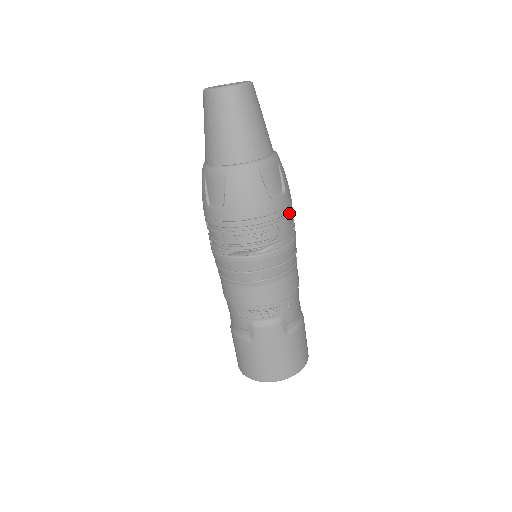
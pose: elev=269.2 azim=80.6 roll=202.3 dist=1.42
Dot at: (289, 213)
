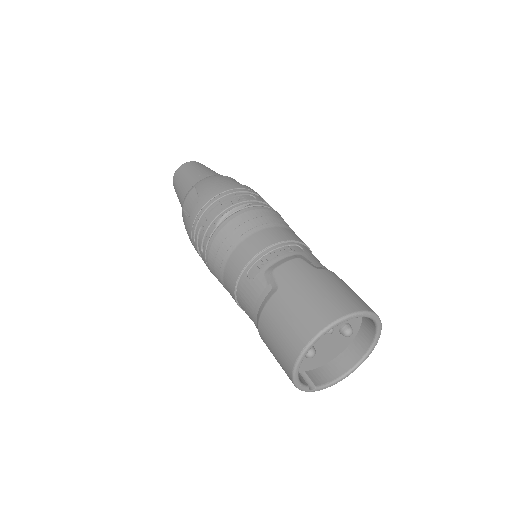
Dot at: occluded
